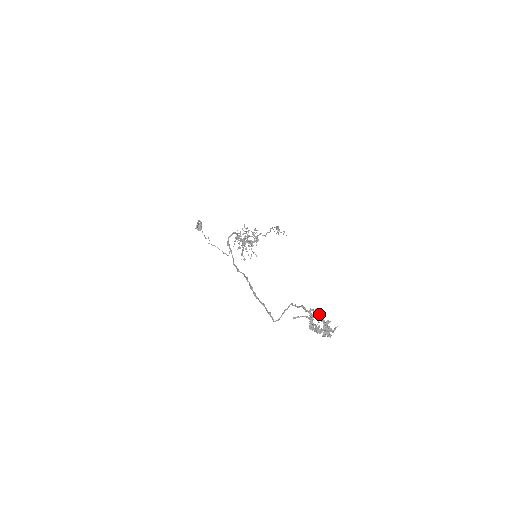
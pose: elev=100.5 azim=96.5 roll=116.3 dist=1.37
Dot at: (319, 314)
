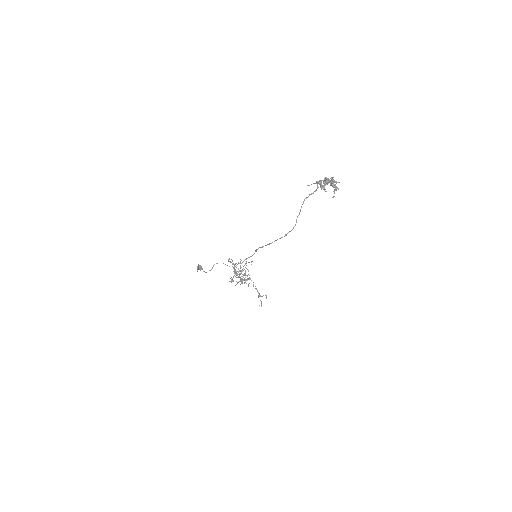
Dot at: (324, 180)
